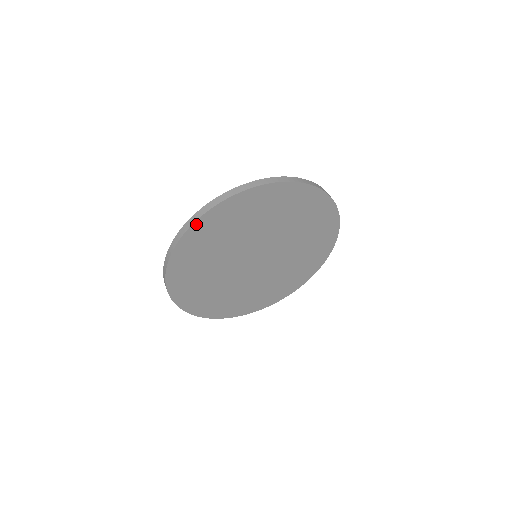
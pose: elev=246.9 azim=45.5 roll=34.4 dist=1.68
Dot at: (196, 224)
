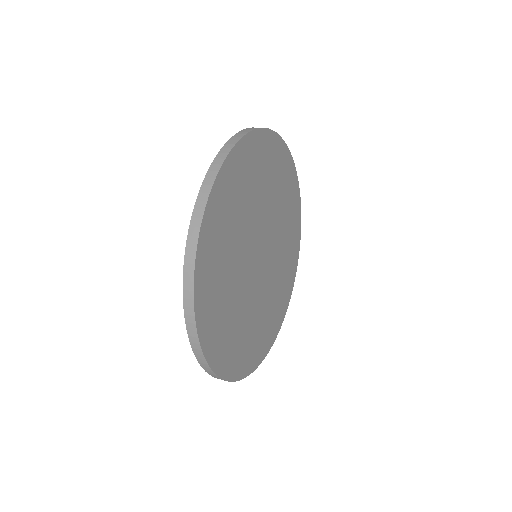
Dot at: (200, 334)
